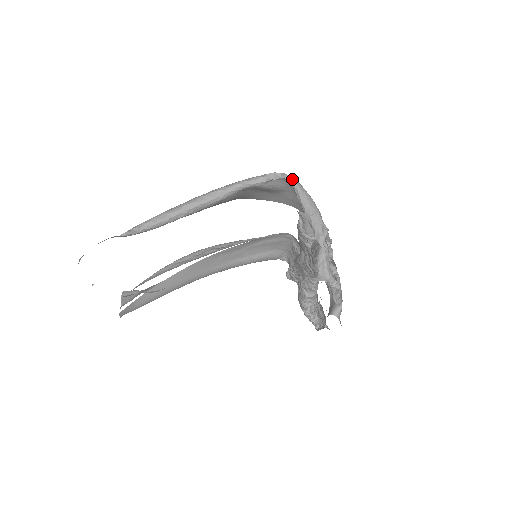
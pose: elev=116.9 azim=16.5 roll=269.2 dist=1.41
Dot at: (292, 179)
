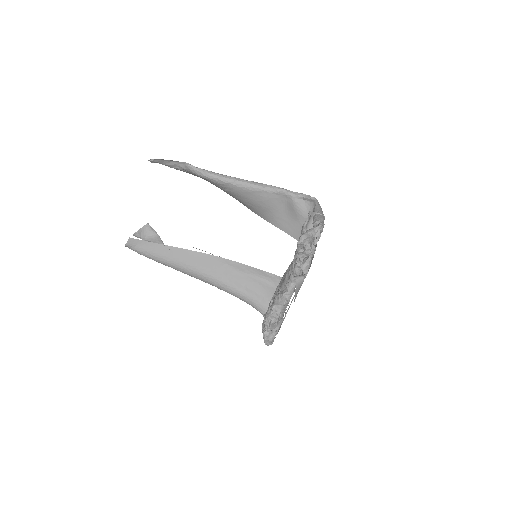
Dot at: (316, 199)
